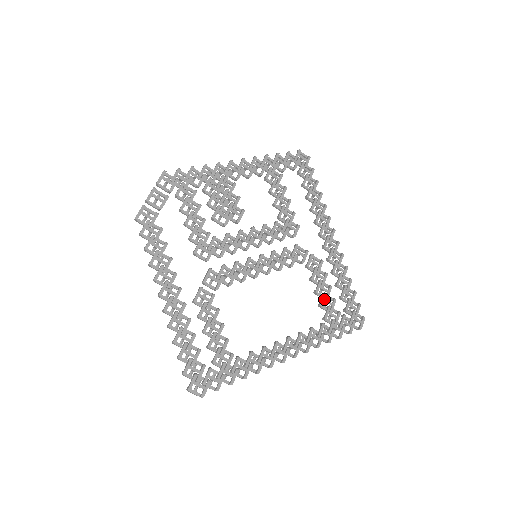
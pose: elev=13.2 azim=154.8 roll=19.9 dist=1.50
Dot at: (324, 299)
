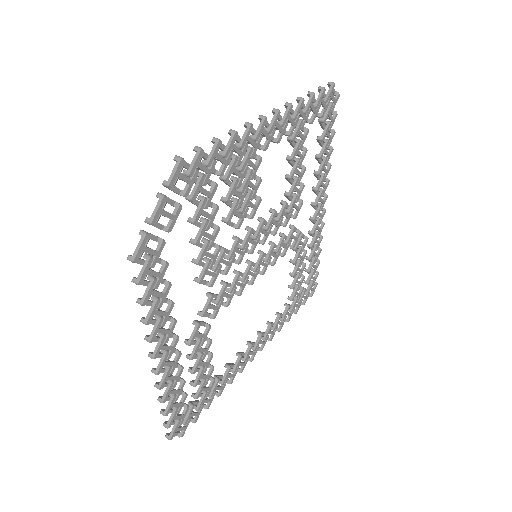
Dot at: (297, 281)
